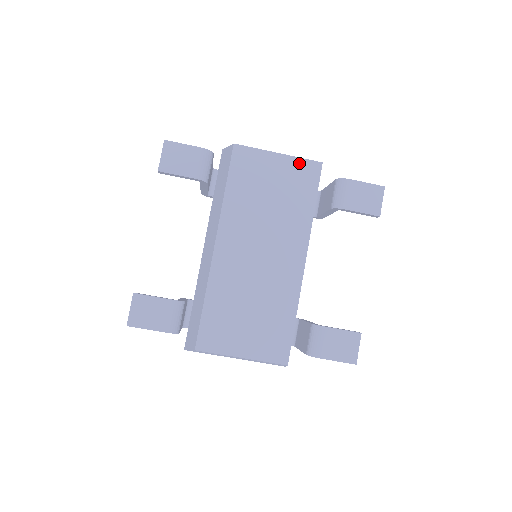
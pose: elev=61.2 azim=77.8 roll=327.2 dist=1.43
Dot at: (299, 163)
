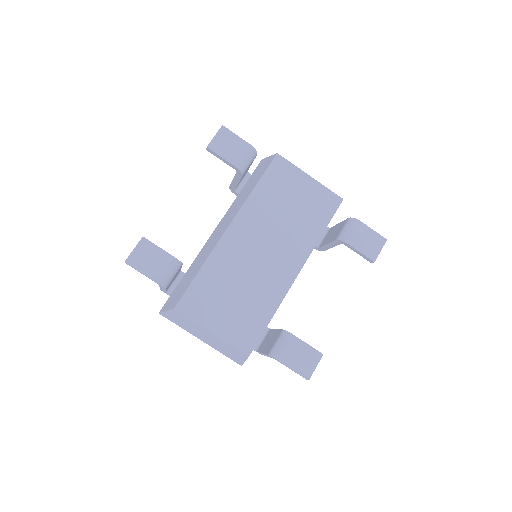
Dot at: (324, 191)
